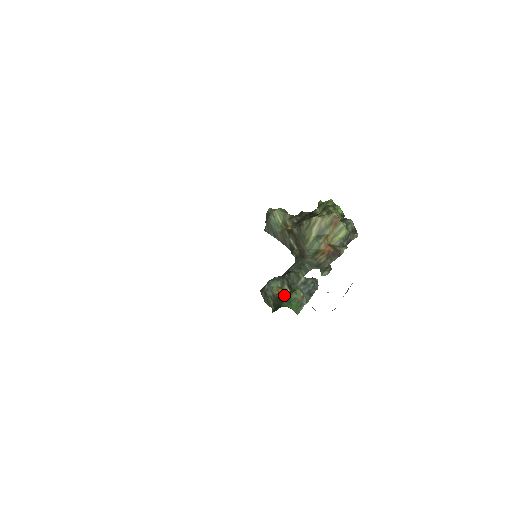
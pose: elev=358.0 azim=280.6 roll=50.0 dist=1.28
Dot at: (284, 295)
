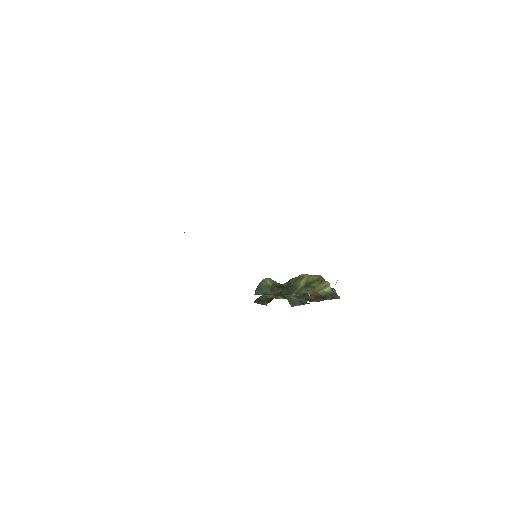
Dot at: occluded
